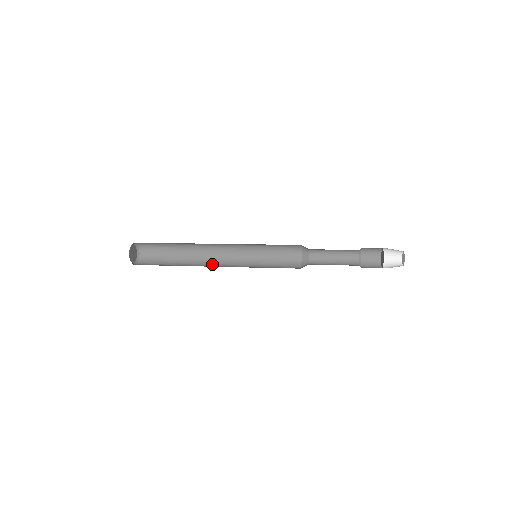
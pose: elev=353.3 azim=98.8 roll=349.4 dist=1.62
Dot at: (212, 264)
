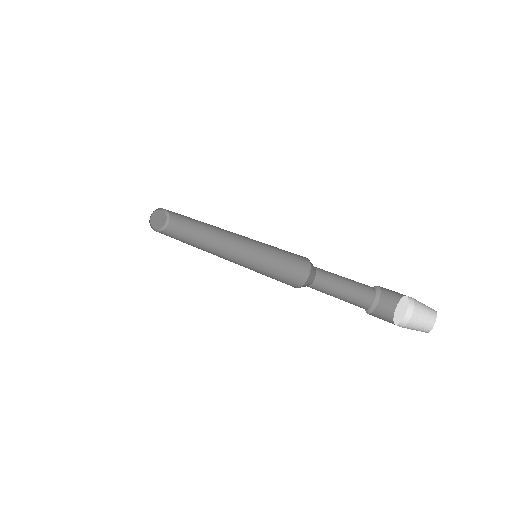
Dot at: (224, 246)
